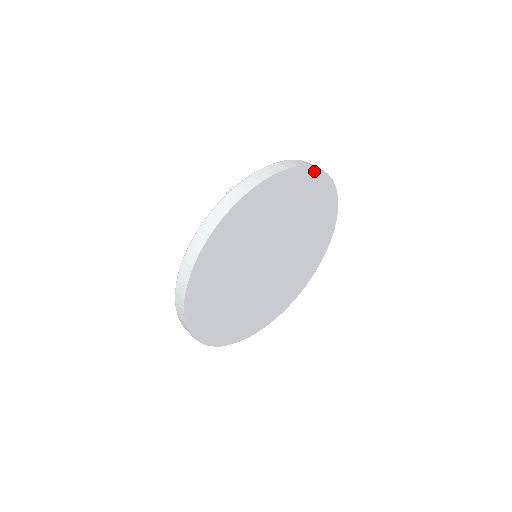
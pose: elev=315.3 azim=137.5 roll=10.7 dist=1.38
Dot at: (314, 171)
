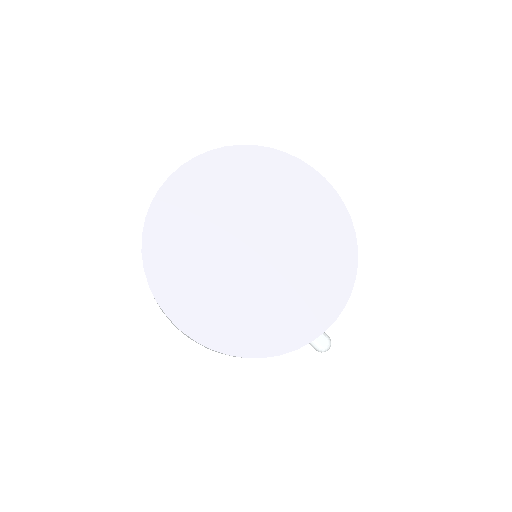
Dot at: (248, 149)
